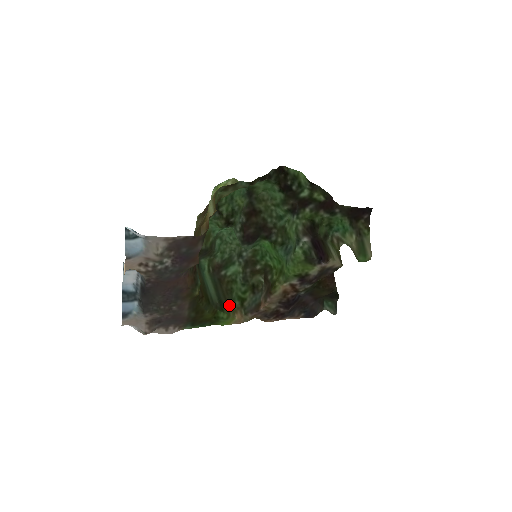
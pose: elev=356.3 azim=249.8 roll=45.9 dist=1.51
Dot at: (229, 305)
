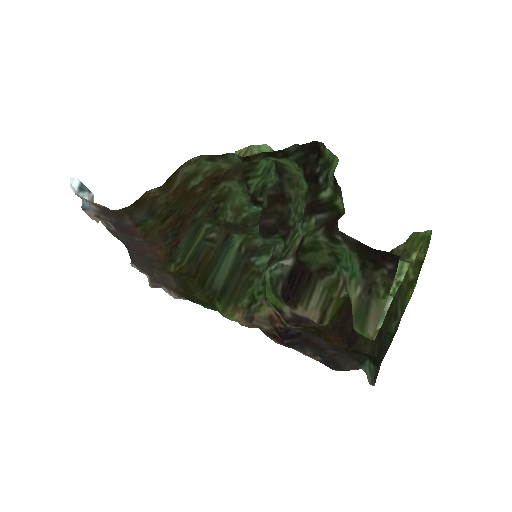
Dot at: (233, 299)
